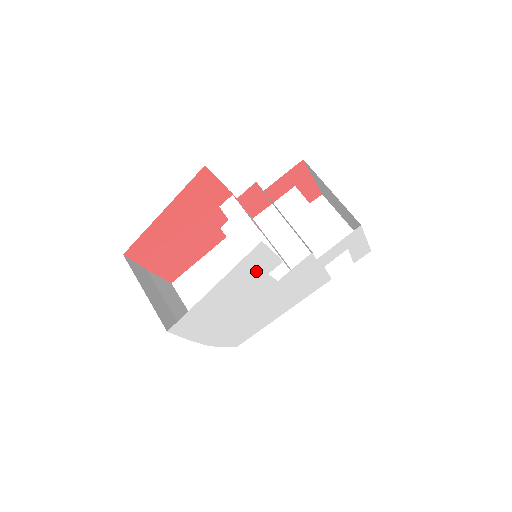
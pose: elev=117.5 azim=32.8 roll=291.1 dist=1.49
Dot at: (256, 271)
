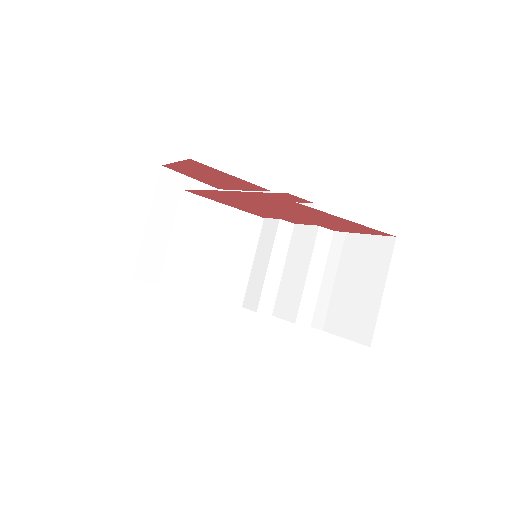
Dot at: occluded
